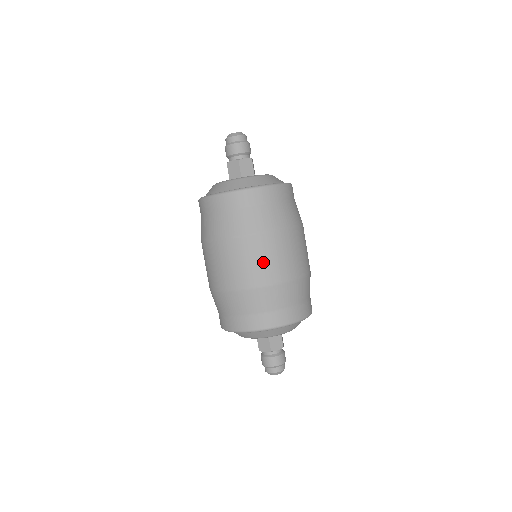
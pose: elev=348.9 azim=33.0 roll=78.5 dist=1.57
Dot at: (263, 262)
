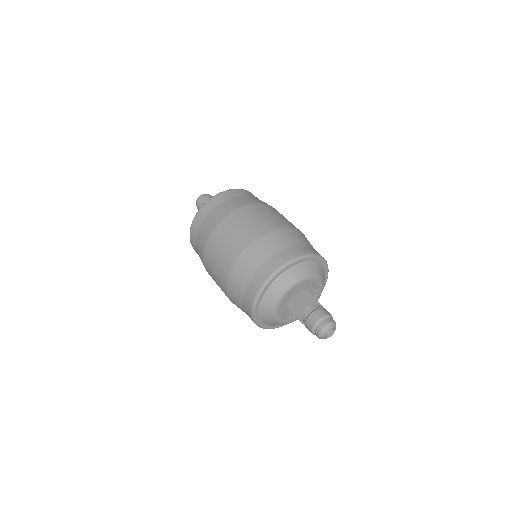
Dot at: (283, 218)
